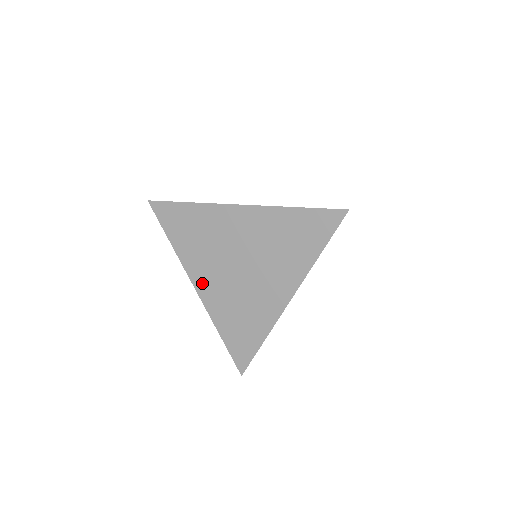
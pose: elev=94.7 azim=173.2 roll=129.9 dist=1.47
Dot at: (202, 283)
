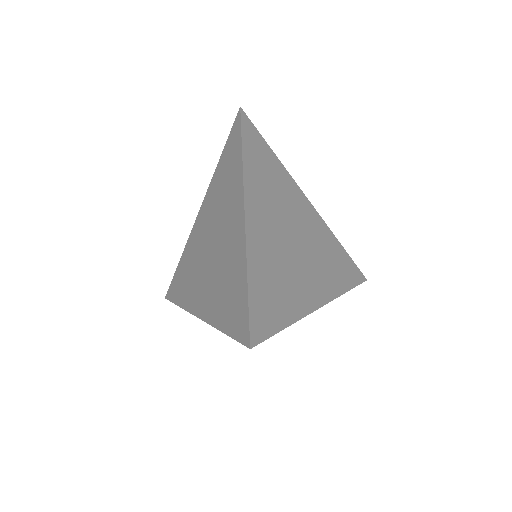
Dot at: (199, 304)
